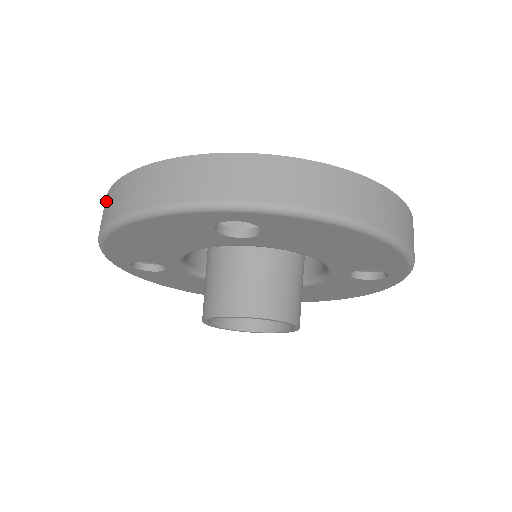
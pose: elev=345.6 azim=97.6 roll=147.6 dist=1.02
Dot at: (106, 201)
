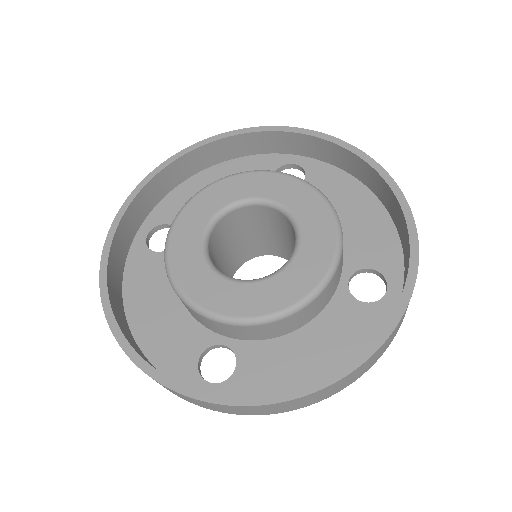
Dot at: occluded
